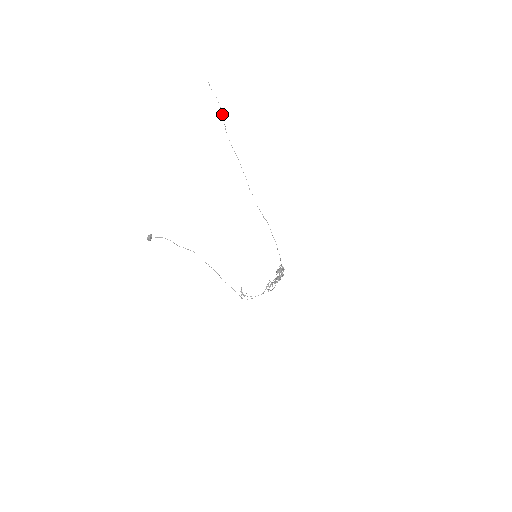
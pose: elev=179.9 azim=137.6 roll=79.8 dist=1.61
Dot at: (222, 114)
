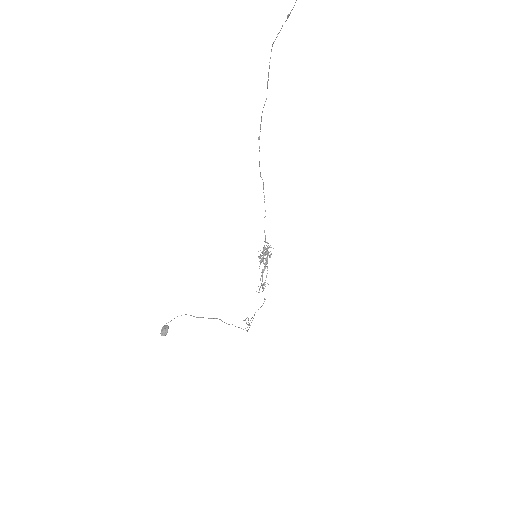
Dot at: (286, 20)
